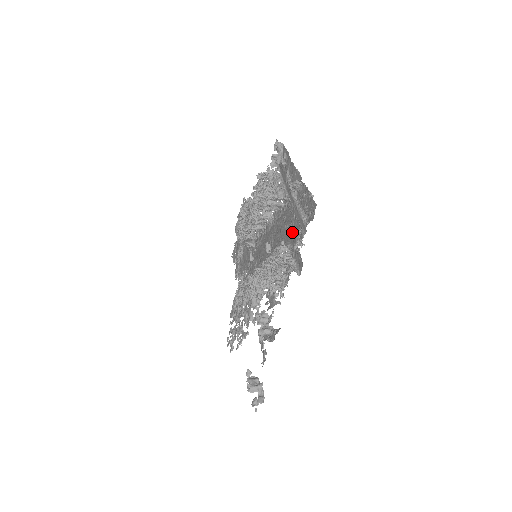
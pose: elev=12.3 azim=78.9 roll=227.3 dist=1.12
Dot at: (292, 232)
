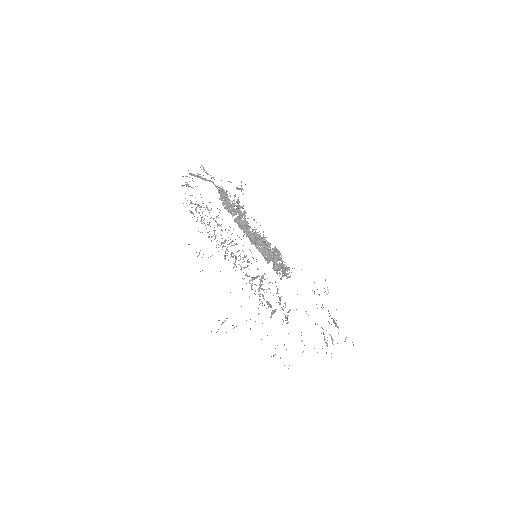
Dot at: occluded
